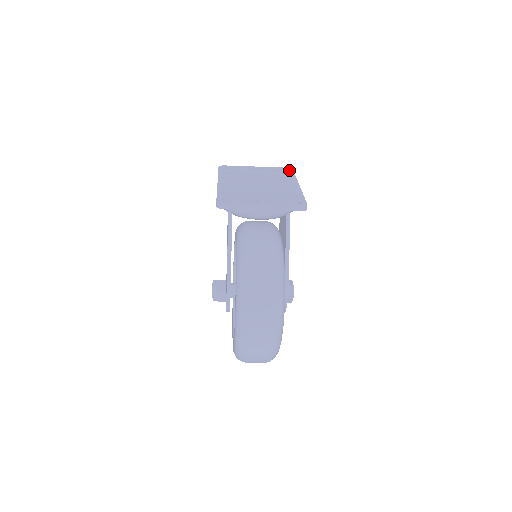
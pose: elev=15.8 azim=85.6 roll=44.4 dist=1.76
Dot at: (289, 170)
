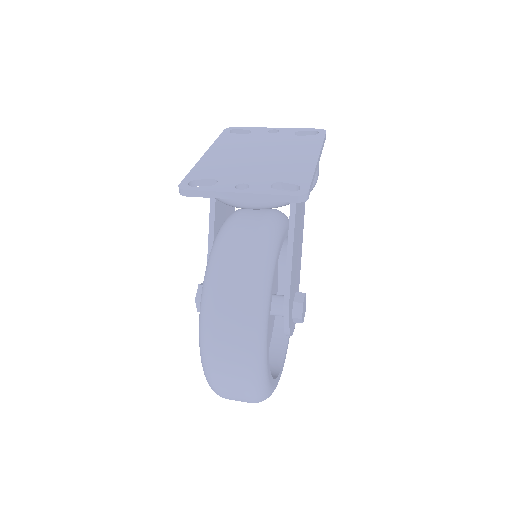
Dot at: (319, 132)
